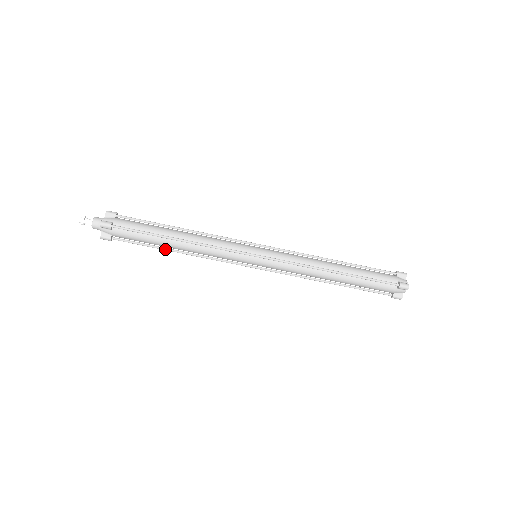
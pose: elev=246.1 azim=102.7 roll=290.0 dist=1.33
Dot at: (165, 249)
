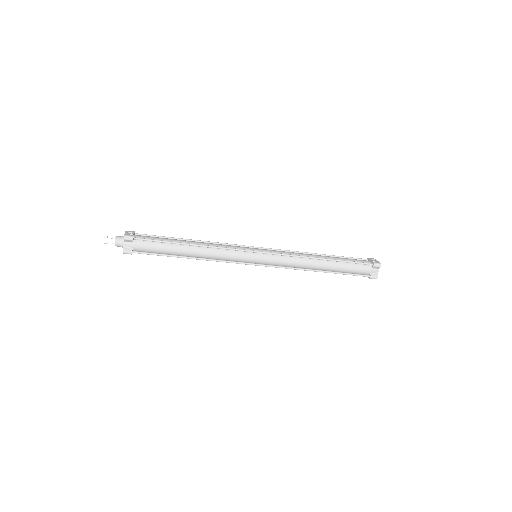
Dot at: occluded
